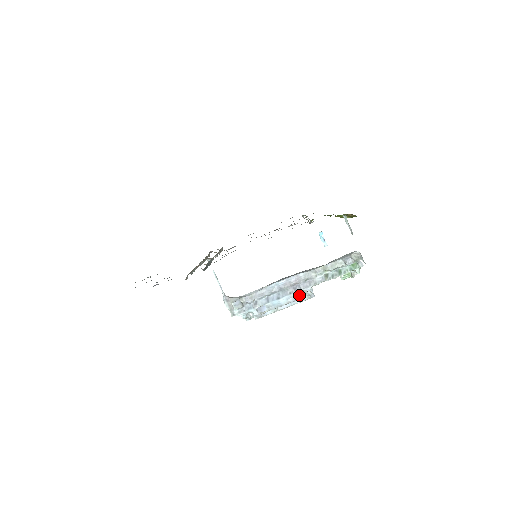
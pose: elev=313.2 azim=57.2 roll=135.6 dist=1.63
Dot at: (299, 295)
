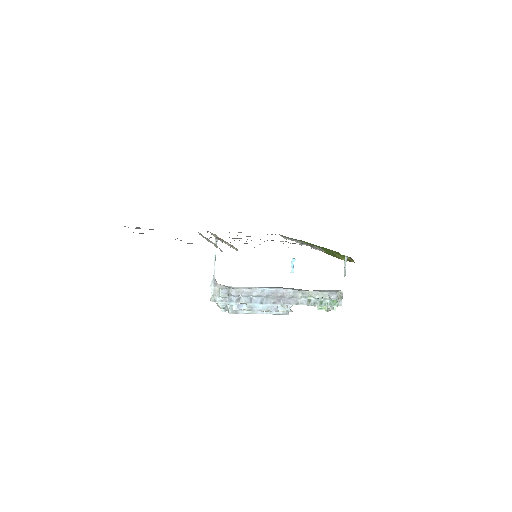
Dot at: occluded
